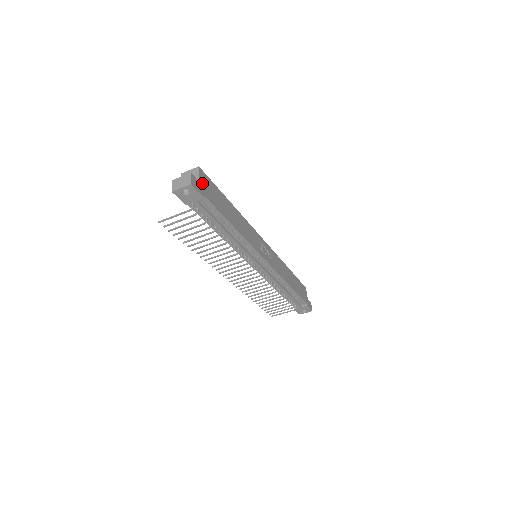
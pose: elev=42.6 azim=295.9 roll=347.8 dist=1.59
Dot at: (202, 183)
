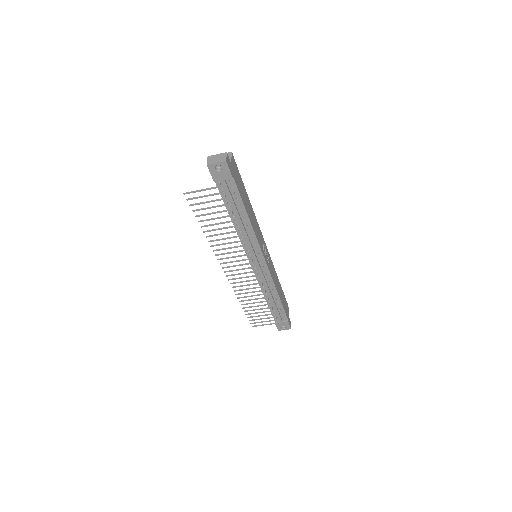
Dot at: (232, 166)
